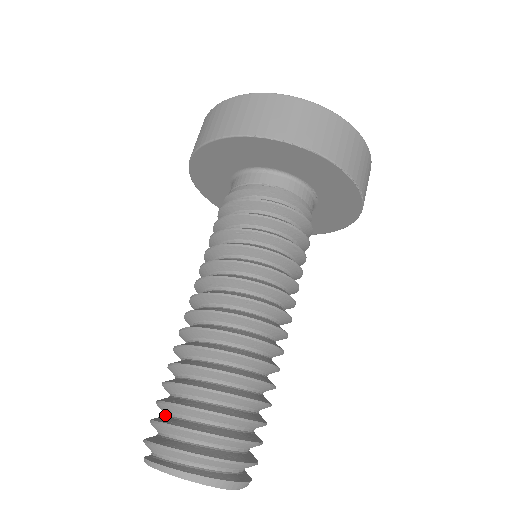
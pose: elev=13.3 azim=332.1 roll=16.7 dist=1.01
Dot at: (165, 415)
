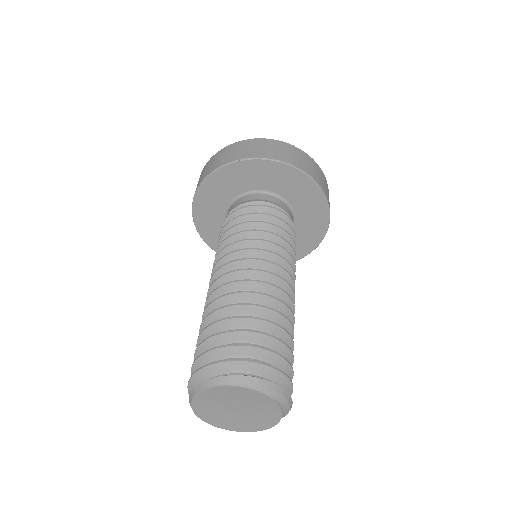
Dot at: occluded
